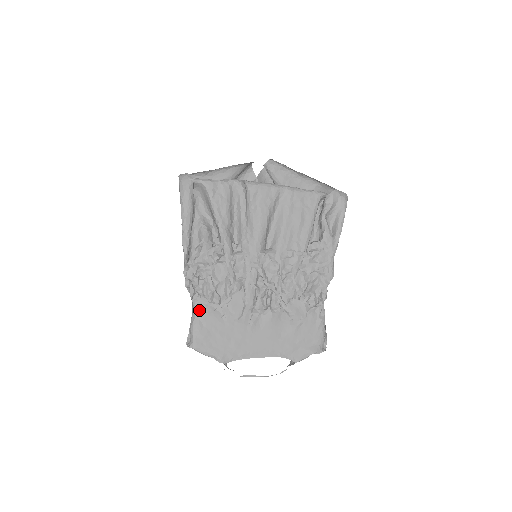
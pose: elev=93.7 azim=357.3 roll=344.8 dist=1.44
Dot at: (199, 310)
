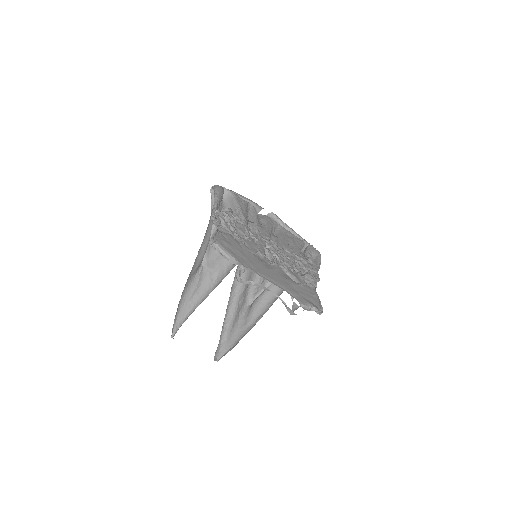
Dot at: (223, 232)
